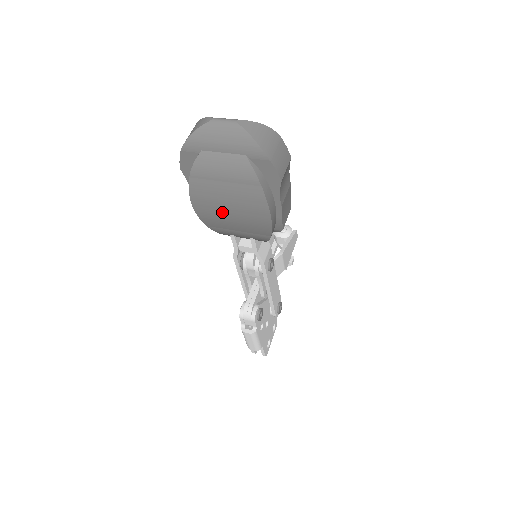
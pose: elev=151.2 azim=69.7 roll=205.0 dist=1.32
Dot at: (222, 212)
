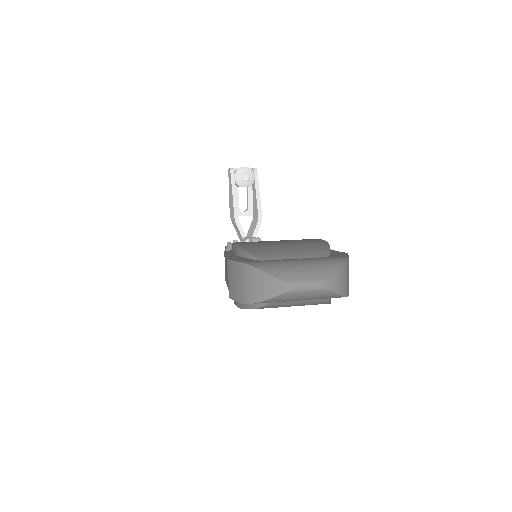
Dot at: occluded
